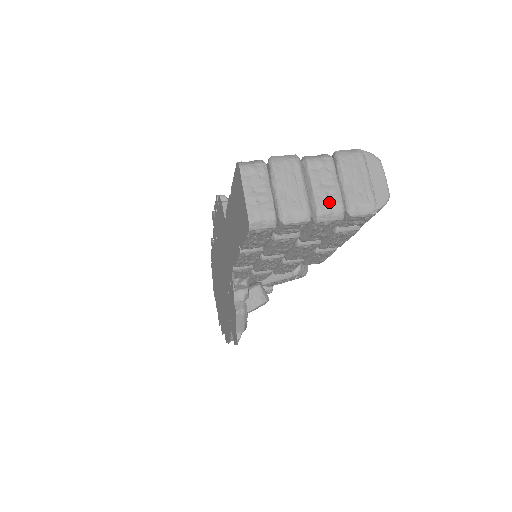
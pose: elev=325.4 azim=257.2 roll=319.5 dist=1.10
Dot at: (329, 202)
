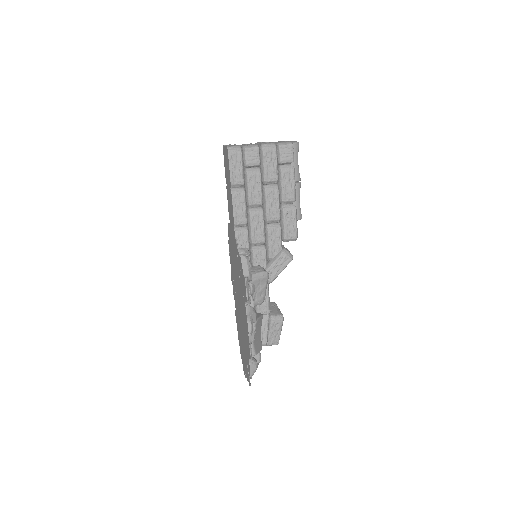
Dot at: (267, 143)
